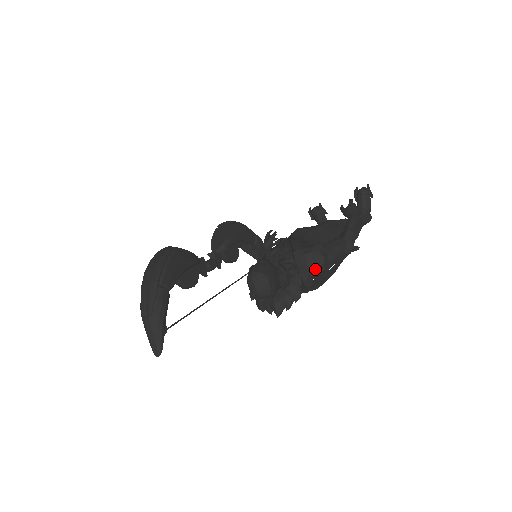
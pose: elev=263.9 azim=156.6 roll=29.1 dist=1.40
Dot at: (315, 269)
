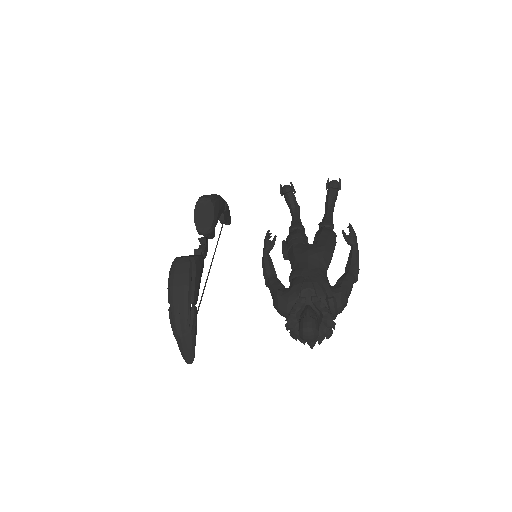
Dot at: (341, 311)
